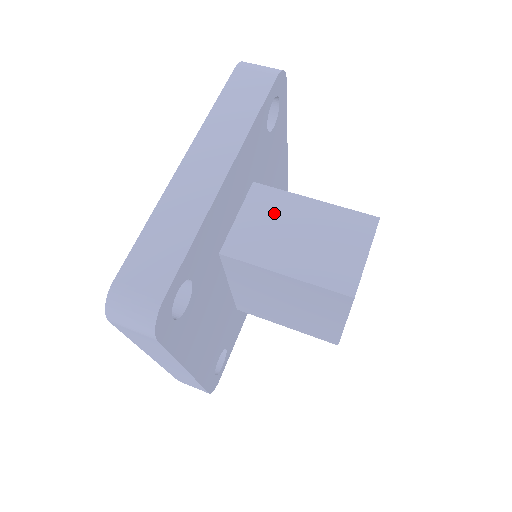
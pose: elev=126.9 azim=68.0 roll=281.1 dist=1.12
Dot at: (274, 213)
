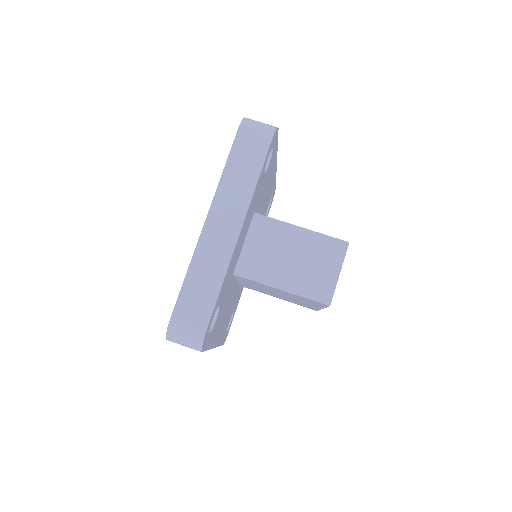
Dot at: (272, 240)
